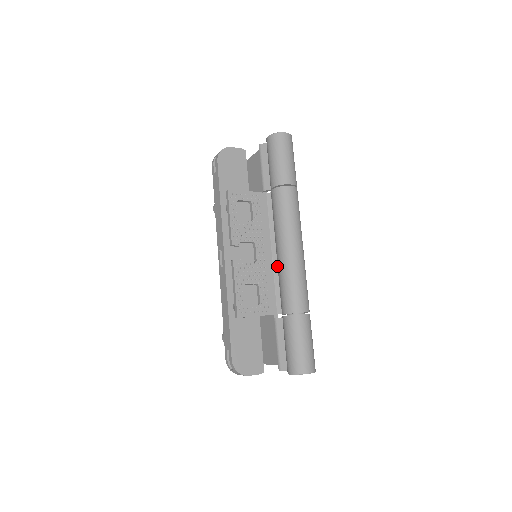
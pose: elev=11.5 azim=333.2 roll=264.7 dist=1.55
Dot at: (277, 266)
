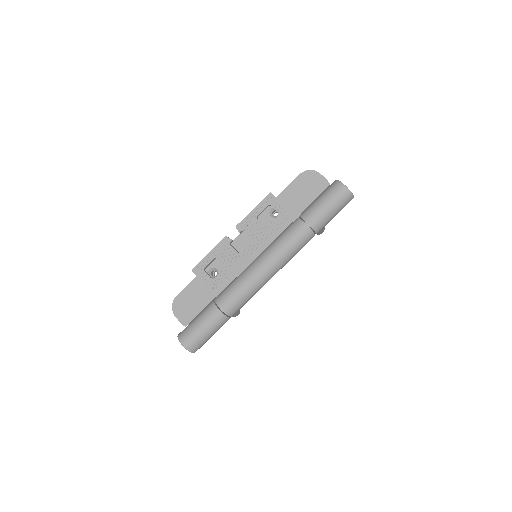
Dot at: occluded
